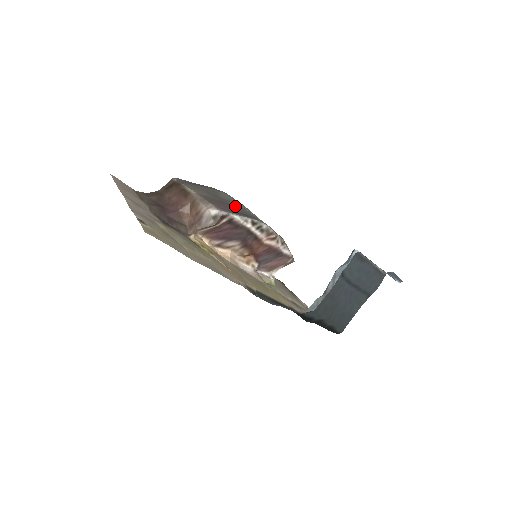
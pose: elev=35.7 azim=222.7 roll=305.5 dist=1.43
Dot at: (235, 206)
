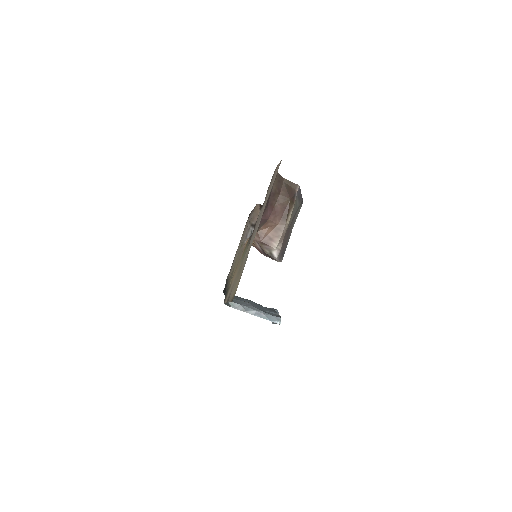
Dot at: occluded
